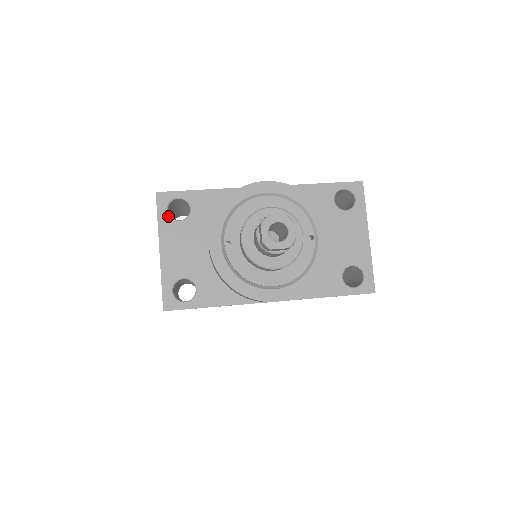
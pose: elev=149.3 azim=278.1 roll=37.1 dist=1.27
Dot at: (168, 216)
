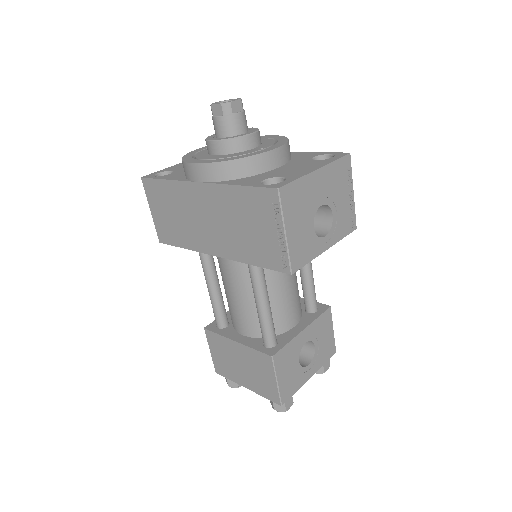
Dot at: occluded
